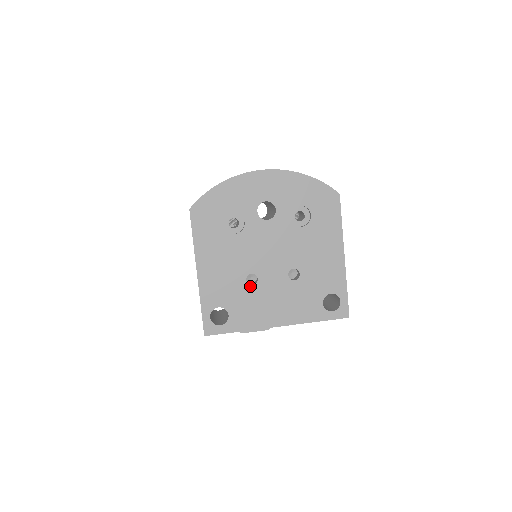
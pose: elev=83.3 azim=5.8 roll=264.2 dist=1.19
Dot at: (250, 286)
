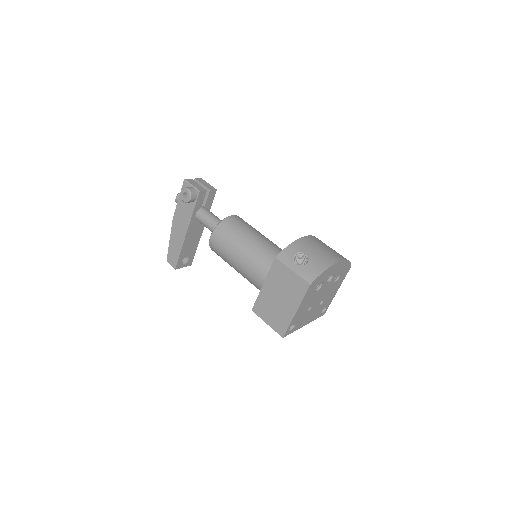
Dot at: (307, 312)
